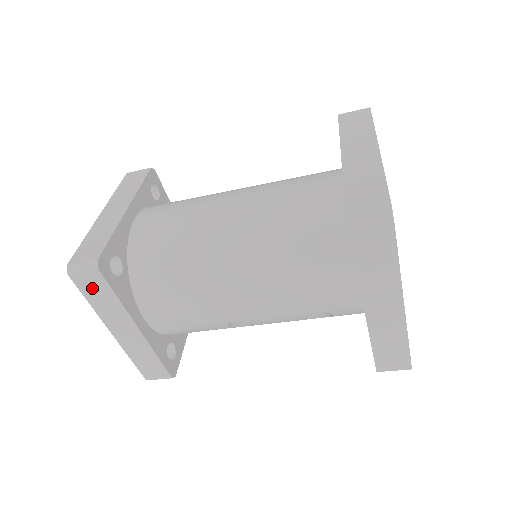
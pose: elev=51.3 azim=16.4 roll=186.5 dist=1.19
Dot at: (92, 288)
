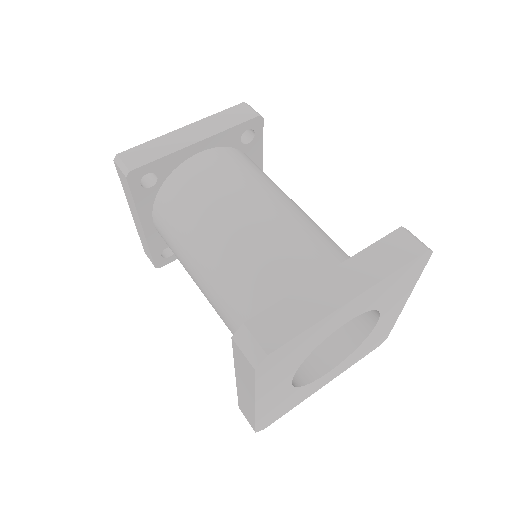
Dot at: (123, 181)
